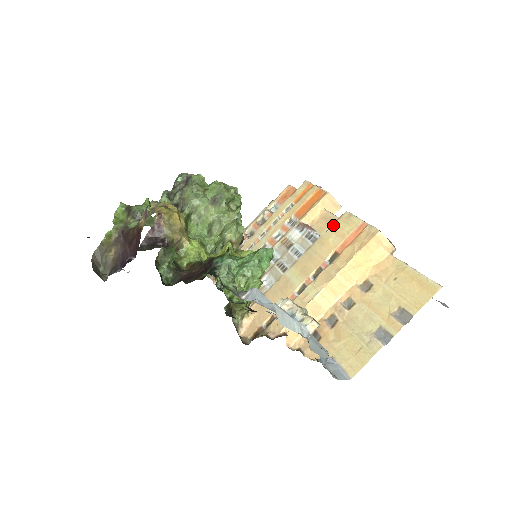
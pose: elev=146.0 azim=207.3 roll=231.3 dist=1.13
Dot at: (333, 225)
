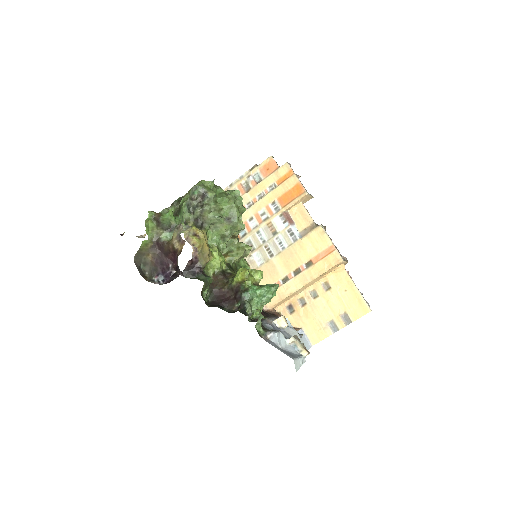
Dot at: (310, 234)
